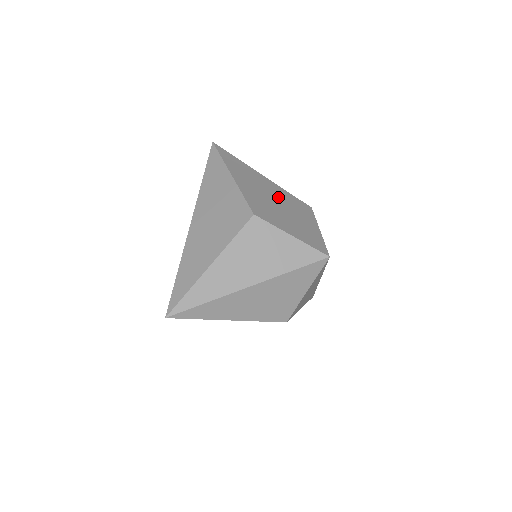
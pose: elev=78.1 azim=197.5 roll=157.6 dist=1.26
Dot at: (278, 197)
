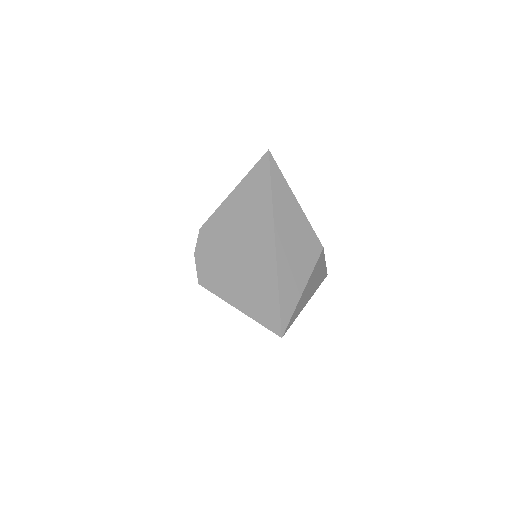
Dot at: occluded
